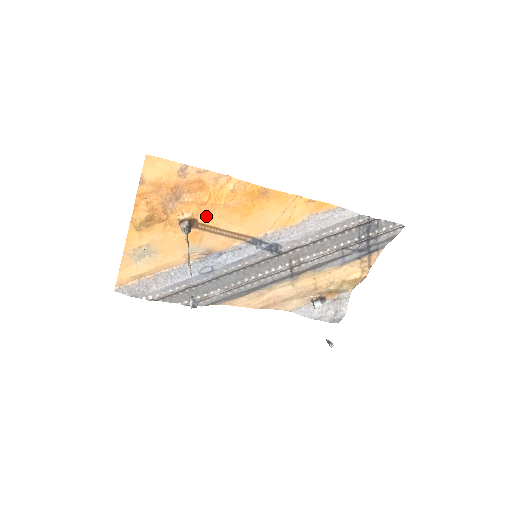
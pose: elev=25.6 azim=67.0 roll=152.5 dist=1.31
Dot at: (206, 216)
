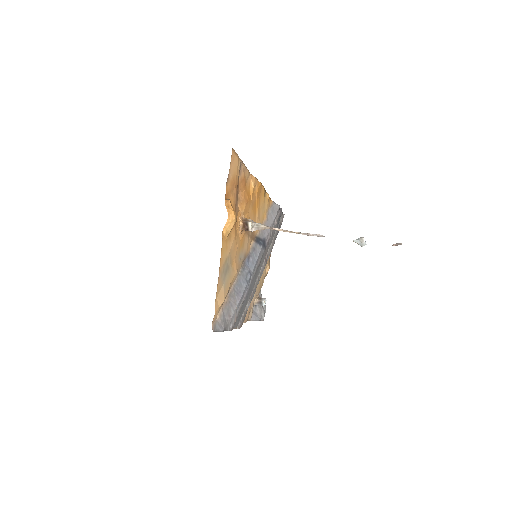
Dot at: (247, 216)
